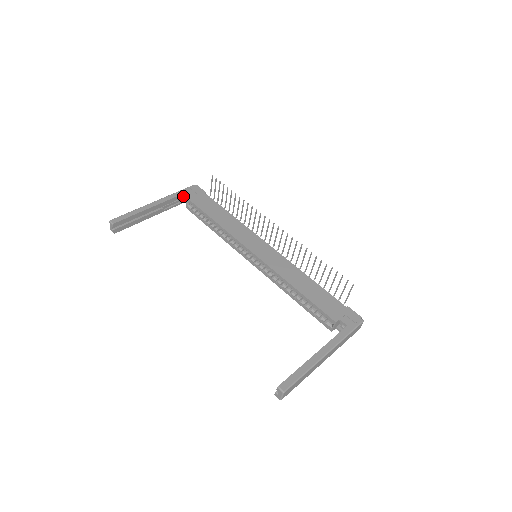
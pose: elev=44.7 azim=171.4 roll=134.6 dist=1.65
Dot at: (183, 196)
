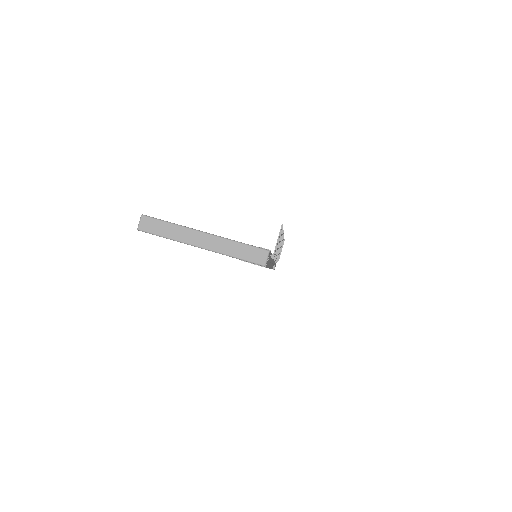
Dot at: occluded
